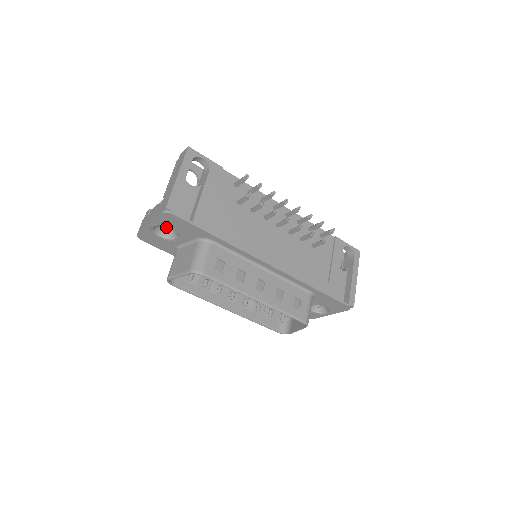
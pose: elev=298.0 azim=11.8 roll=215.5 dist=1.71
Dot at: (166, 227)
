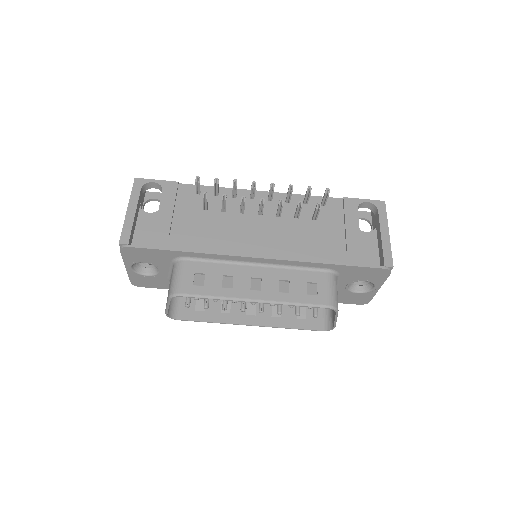
Dot at: (150, 264)
